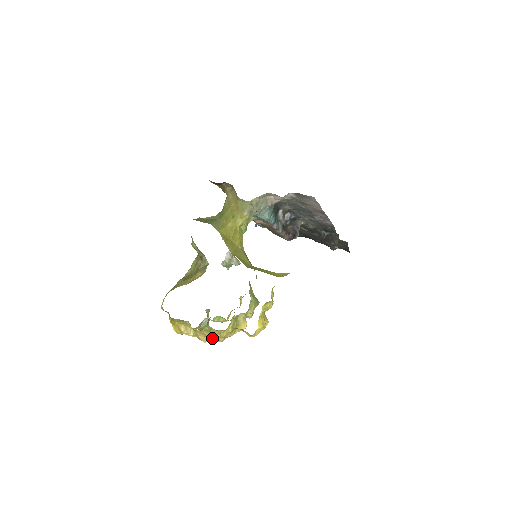
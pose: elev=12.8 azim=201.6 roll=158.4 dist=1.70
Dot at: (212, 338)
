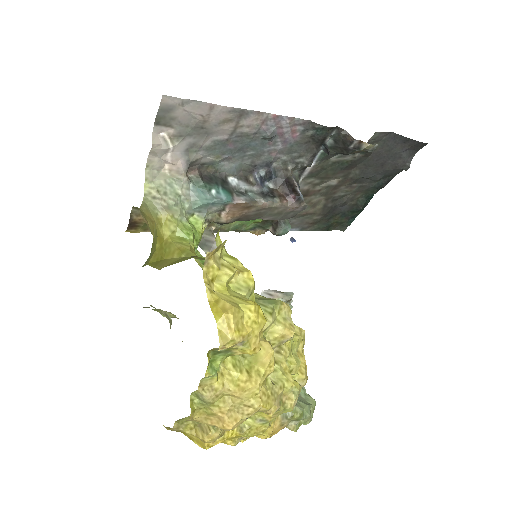
Dot at: (236, 412)
